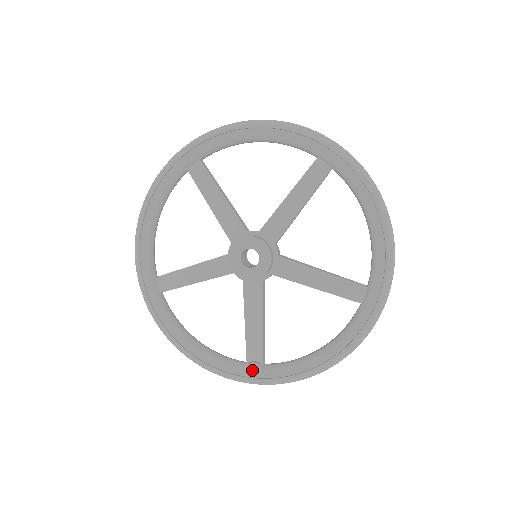
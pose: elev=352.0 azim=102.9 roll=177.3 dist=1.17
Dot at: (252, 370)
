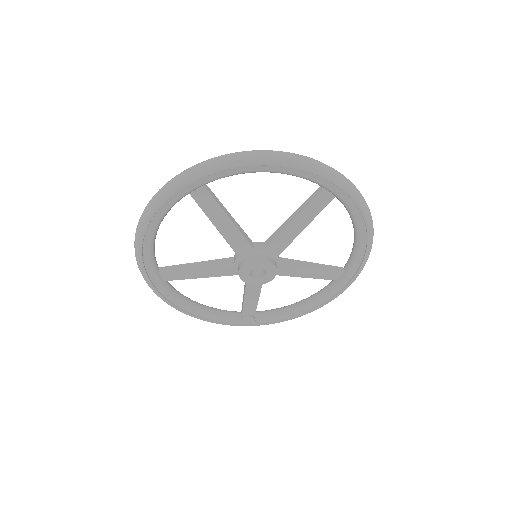
Dot at: (247, 320)
